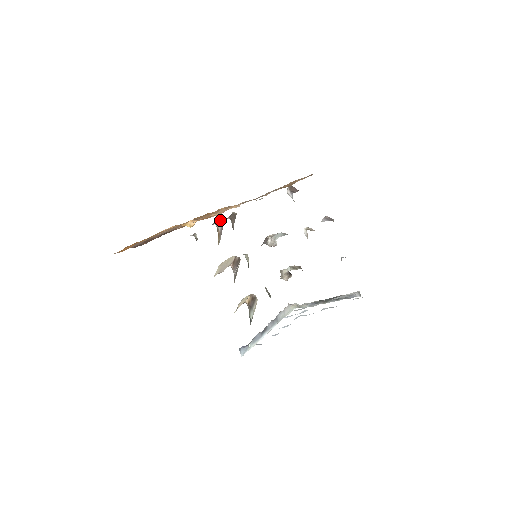
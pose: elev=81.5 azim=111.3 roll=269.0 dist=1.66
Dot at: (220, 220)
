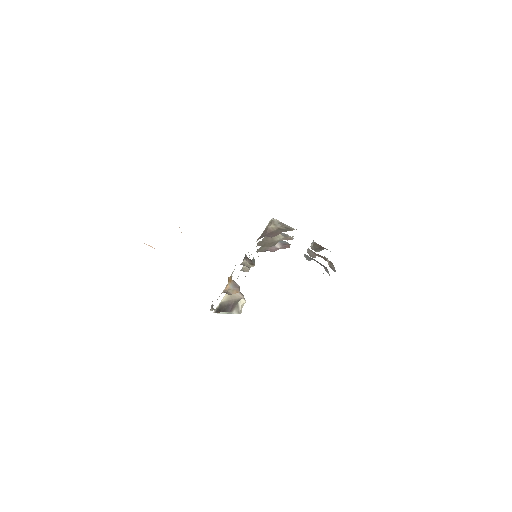
Dot at: (238, 285)
